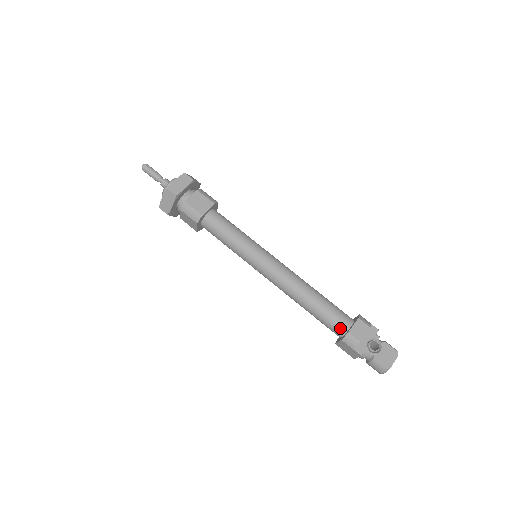
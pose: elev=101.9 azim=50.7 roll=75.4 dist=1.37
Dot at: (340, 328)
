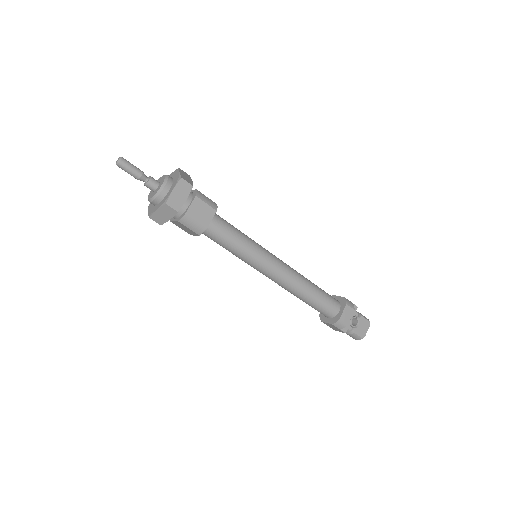
Dot at: (330, 314)
